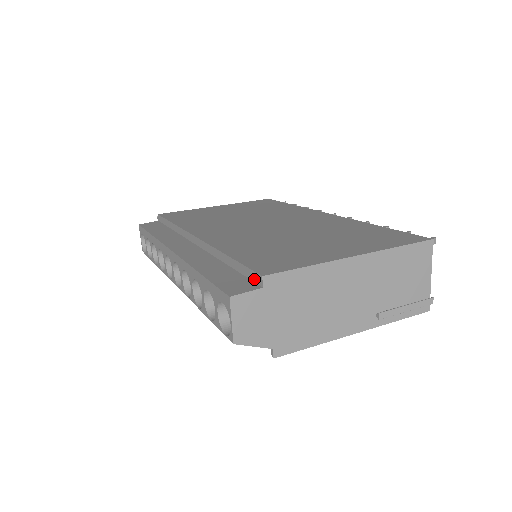
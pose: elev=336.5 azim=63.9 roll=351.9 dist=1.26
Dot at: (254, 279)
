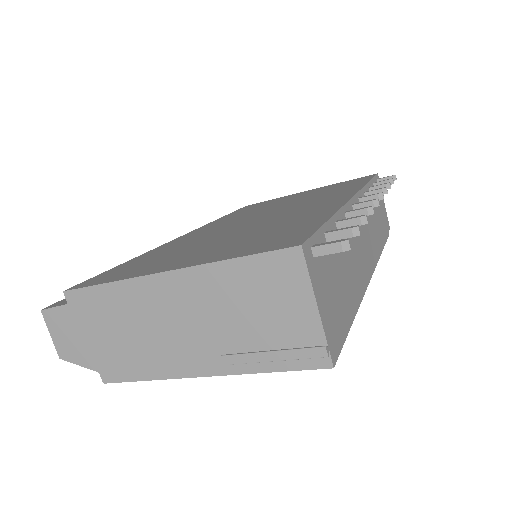
Dot at: occluded
